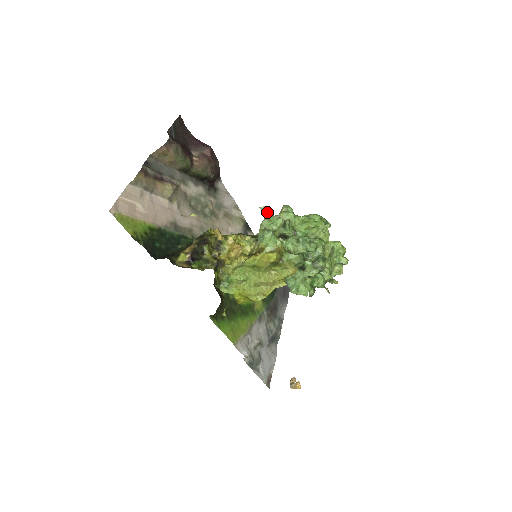
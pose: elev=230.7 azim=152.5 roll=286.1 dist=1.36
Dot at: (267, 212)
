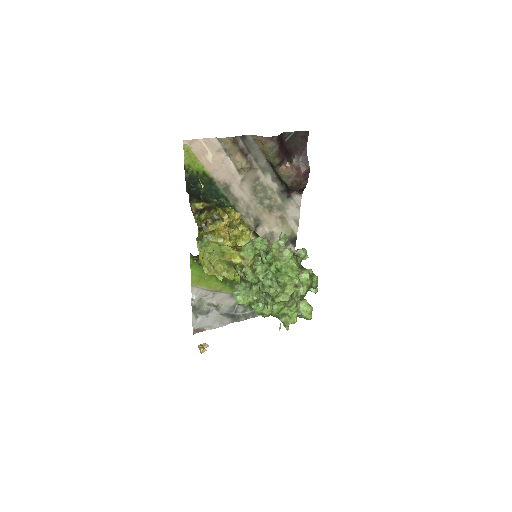
Dot at: (283, 238)
